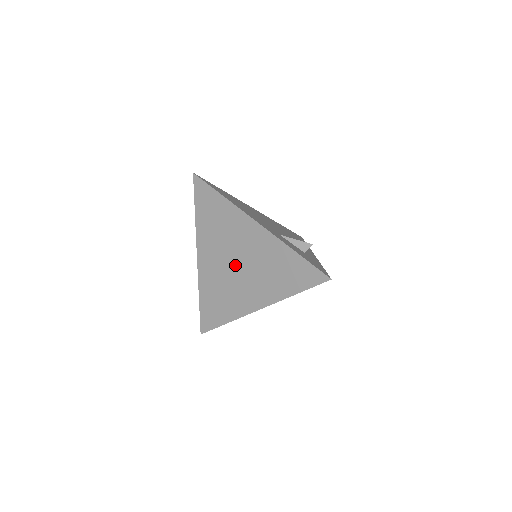
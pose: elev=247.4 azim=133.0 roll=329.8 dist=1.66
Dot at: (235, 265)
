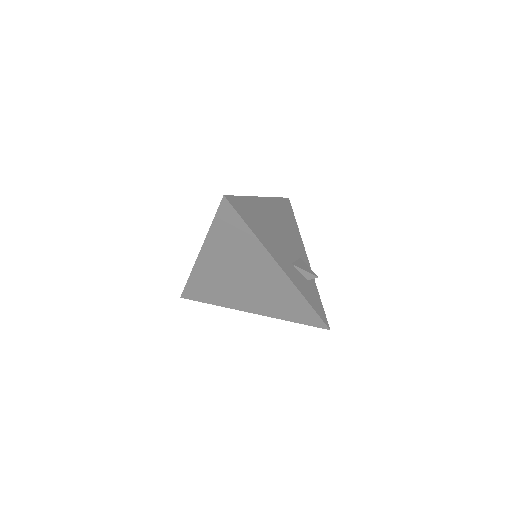
Dot at: (241, 280)
